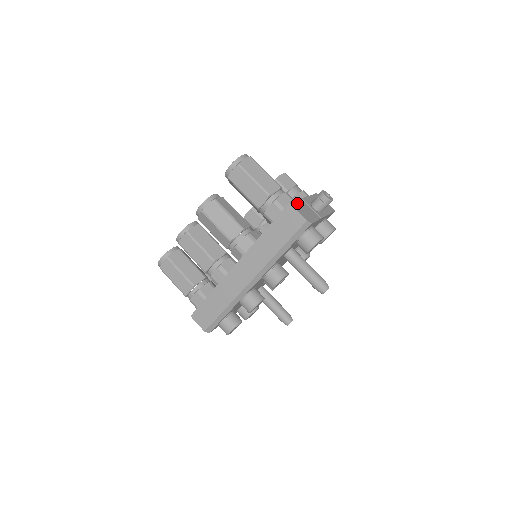
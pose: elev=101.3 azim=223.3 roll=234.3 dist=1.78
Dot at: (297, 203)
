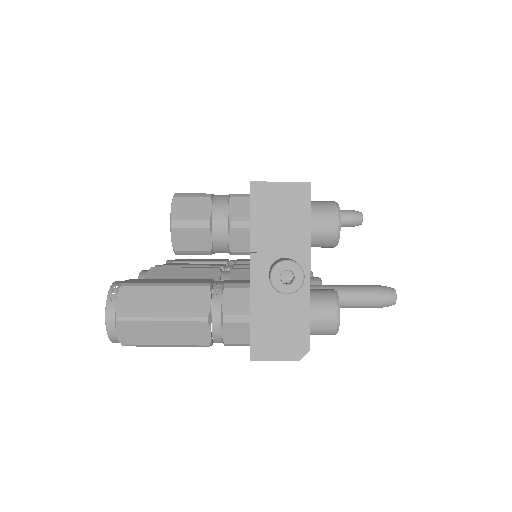
Dot at: (256, 329)
